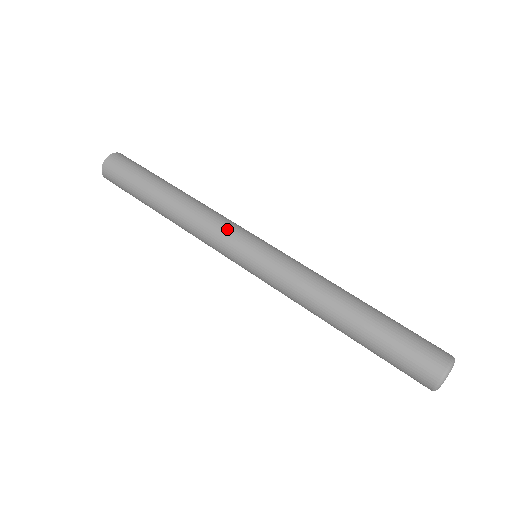
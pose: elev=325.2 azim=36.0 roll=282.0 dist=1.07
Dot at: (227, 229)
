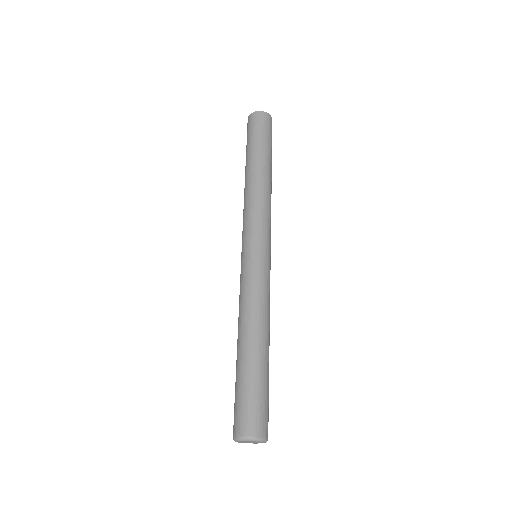
Dot at: (251, 223)
